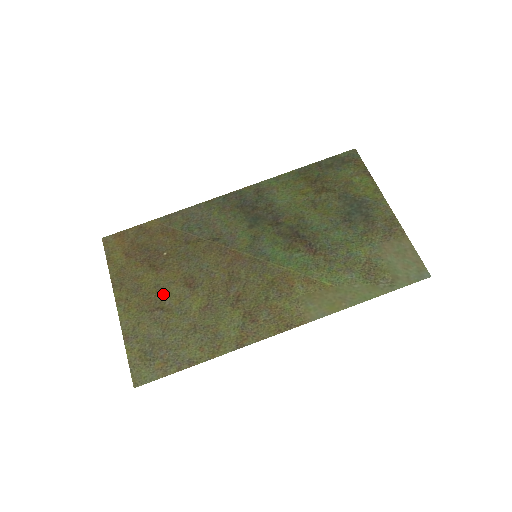
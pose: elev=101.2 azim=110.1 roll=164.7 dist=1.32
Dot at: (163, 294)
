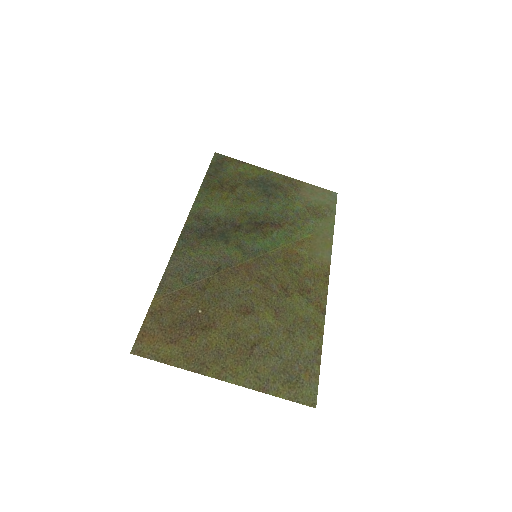
Dot at: (241, 336)
